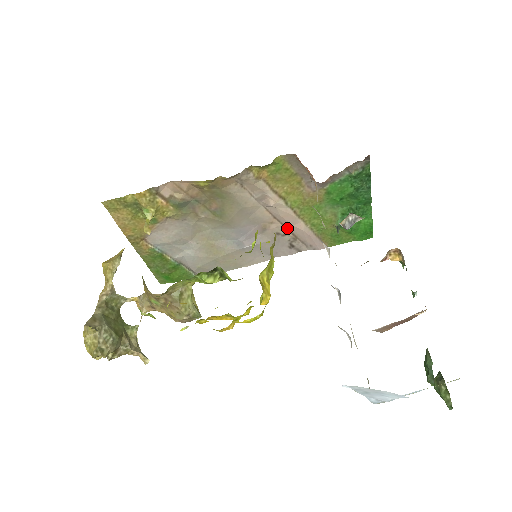
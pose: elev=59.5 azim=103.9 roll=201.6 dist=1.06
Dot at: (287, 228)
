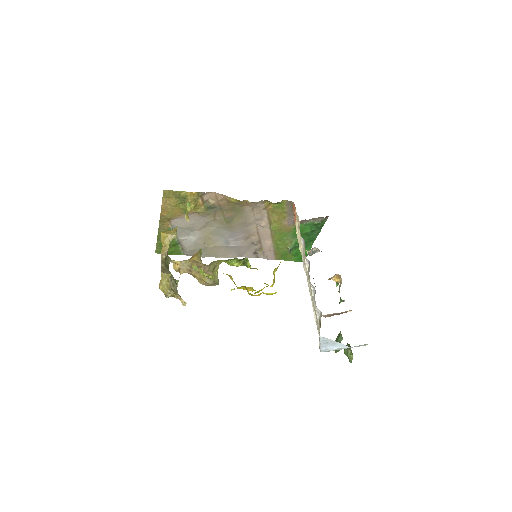
Dot at: (260, 241)
